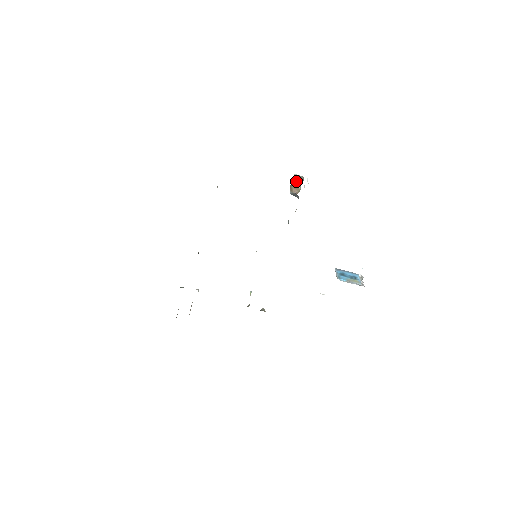
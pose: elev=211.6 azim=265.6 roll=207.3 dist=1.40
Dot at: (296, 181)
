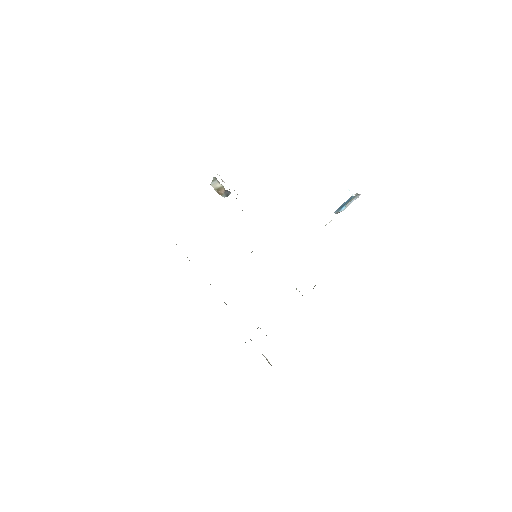
Dot at: (216, 186)
